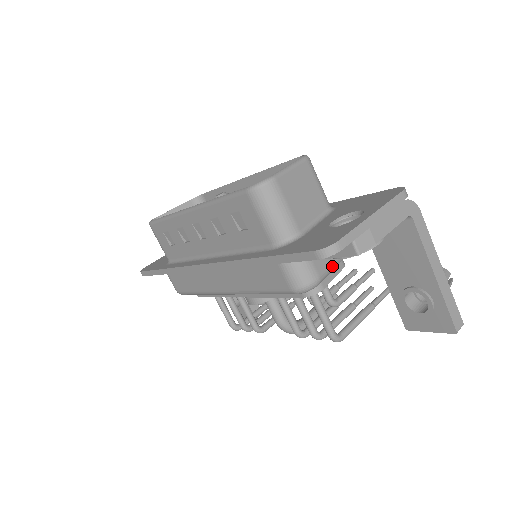
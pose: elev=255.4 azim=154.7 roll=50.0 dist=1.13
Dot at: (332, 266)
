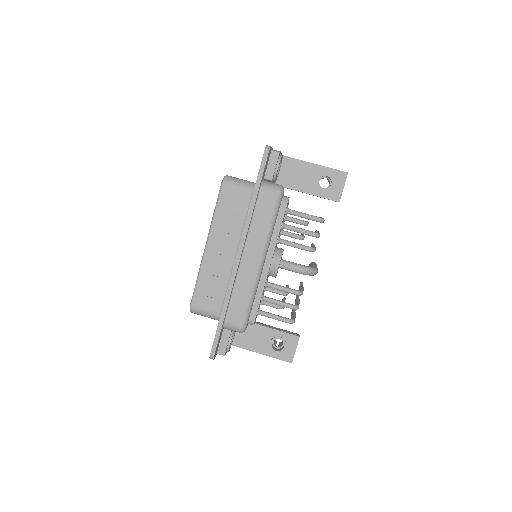
Dot at: occluded
